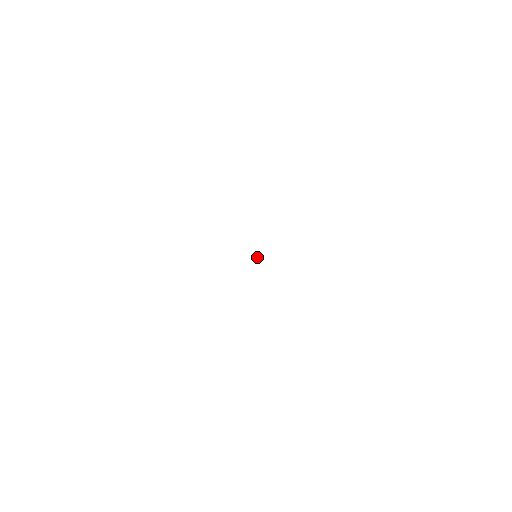
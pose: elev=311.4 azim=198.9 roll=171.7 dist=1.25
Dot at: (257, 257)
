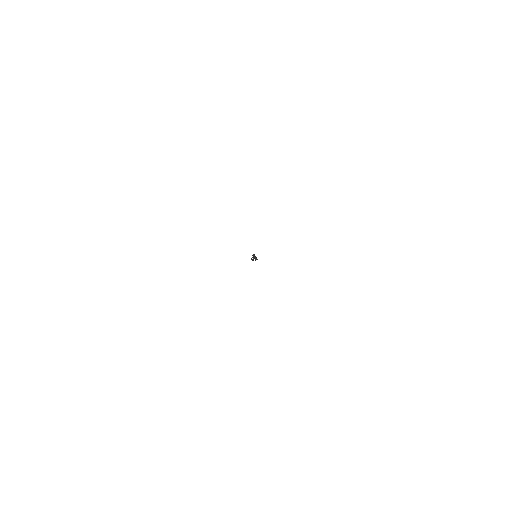
Dot at: (256, 257)
